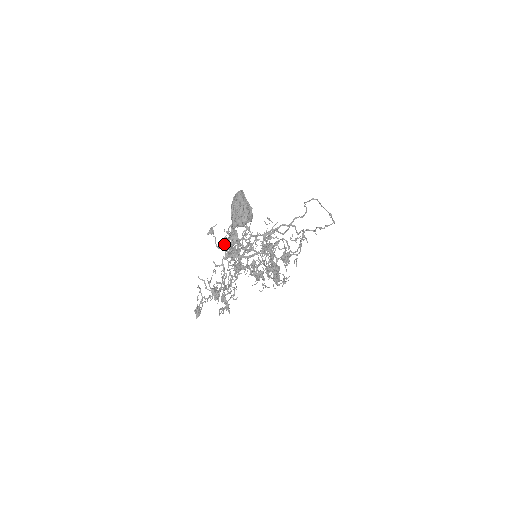
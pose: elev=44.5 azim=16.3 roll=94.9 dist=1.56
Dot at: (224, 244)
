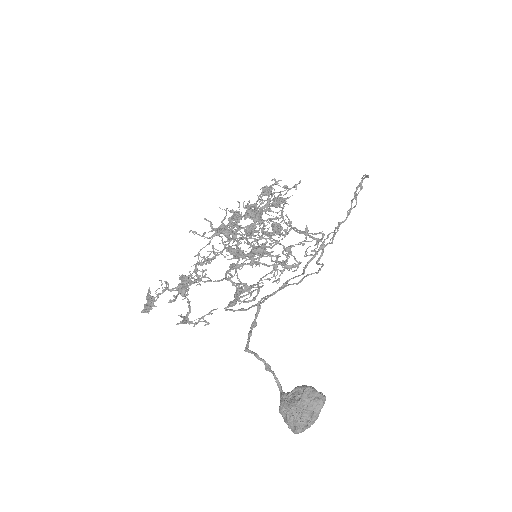
Dot at: (232, 219)
